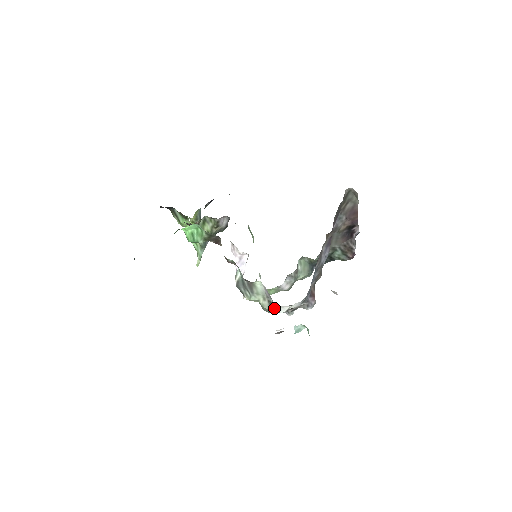
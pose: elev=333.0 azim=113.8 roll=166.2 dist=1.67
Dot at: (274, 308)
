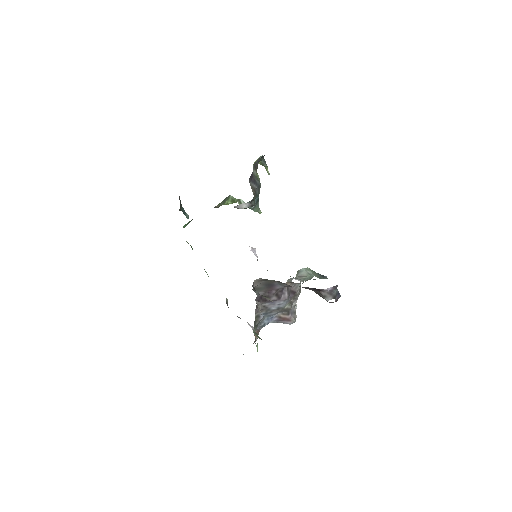
Dot at: occluded
